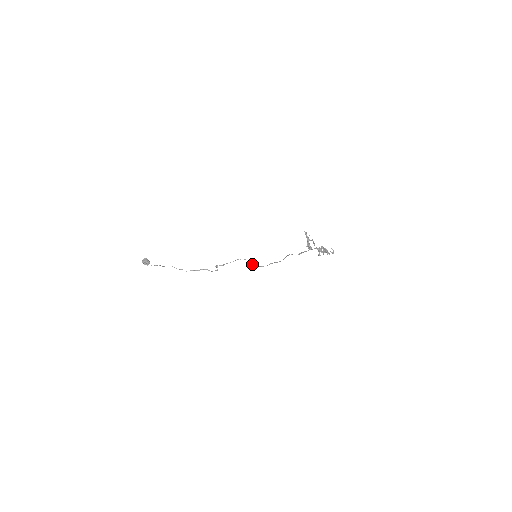
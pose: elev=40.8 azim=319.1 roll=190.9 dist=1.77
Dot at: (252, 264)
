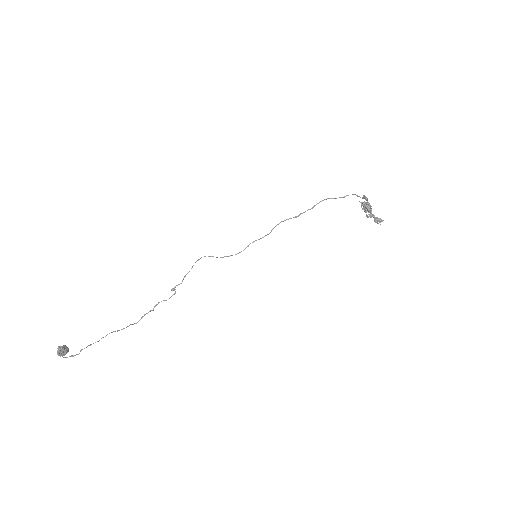
Dot at: occluded
